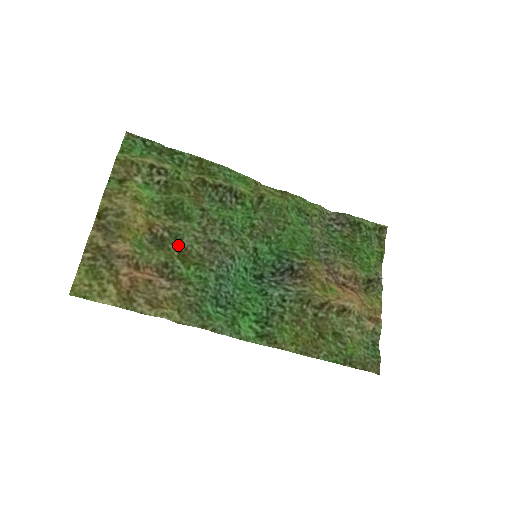
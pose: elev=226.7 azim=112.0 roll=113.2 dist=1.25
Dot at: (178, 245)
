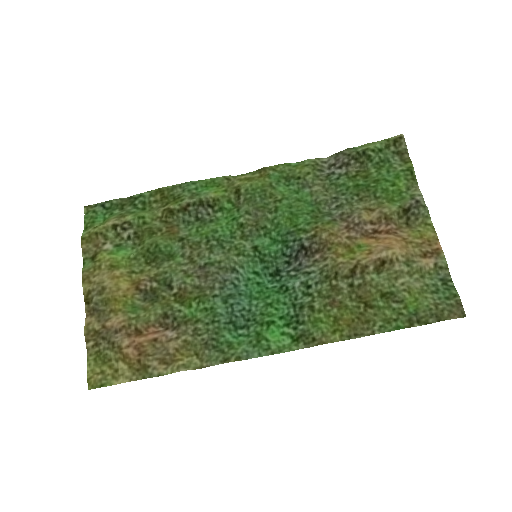
Dot at: (170, 289)
